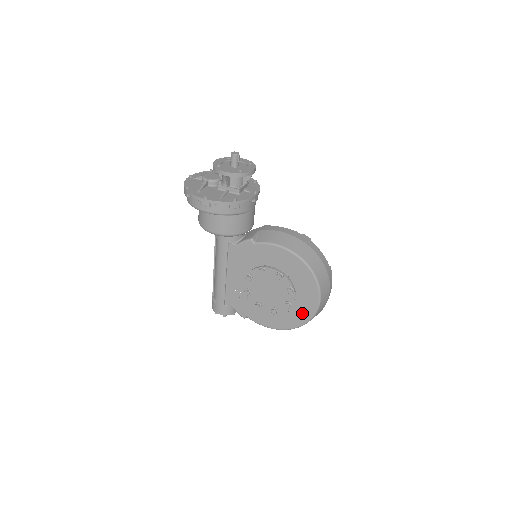
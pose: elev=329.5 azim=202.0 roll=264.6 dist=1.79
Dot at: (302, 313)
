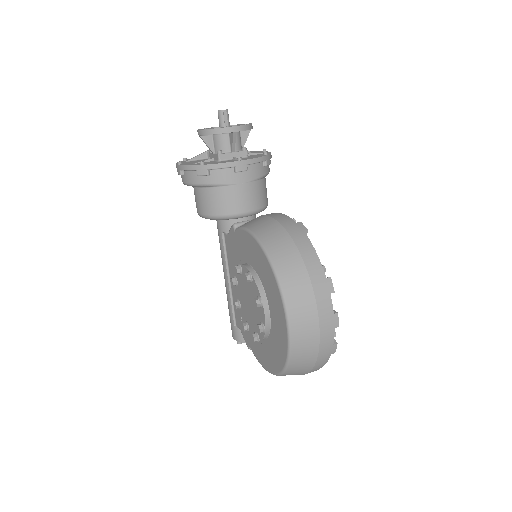
Dot at: (279, 346)
